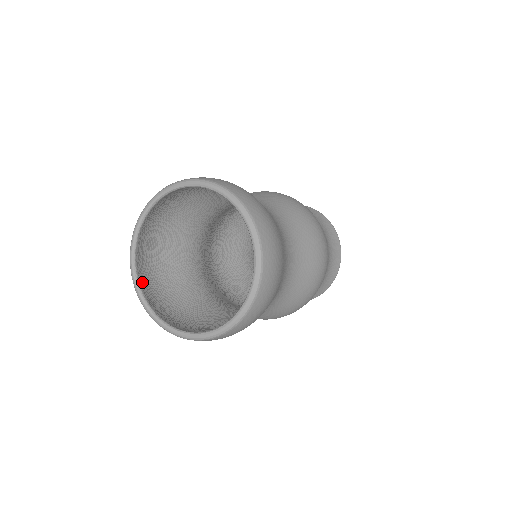
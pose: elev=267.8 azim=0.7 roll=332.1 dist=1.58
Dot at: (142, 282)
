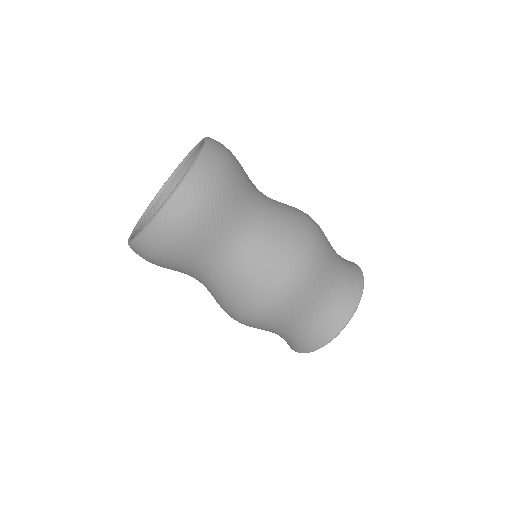
Dot at: (149, 217)
